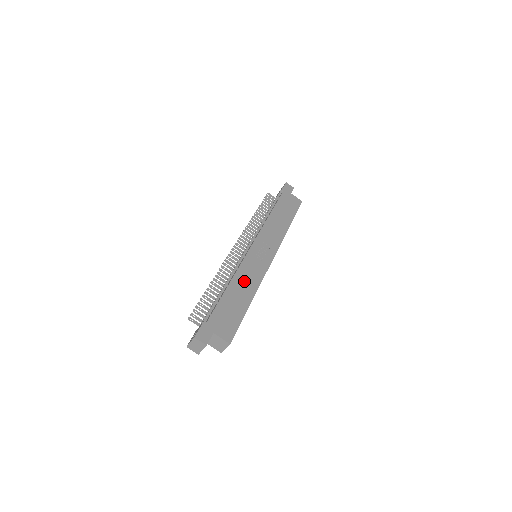
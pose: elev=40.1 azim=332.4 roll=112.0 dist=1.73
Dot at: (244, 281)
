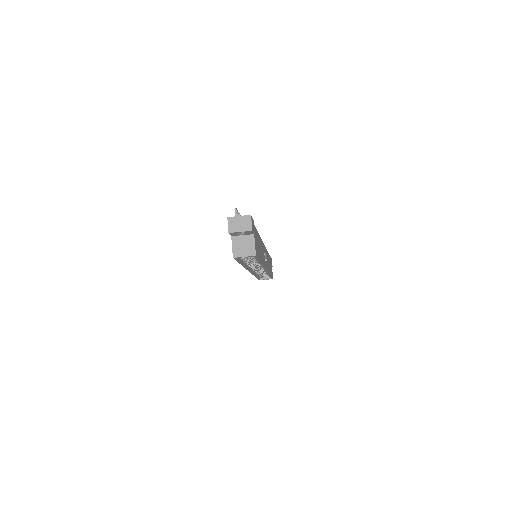
Dot at: occluded
